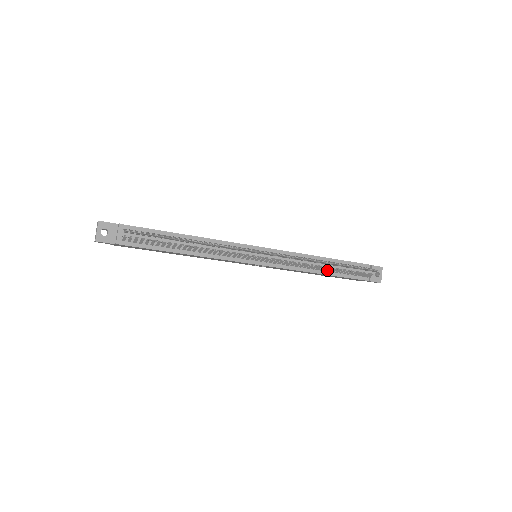
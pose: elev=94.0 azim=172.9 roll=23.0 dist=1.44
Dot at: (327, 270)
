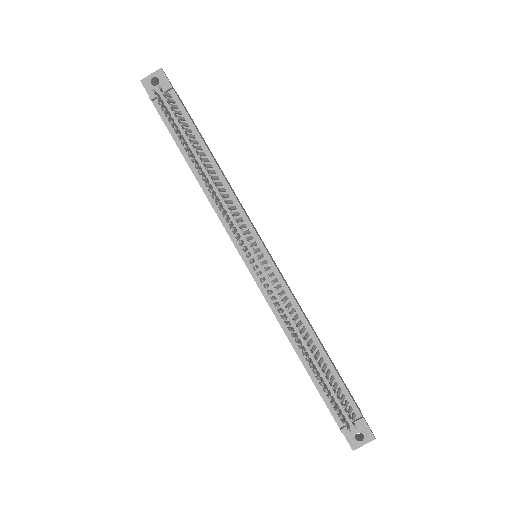
Dot at: occluded
